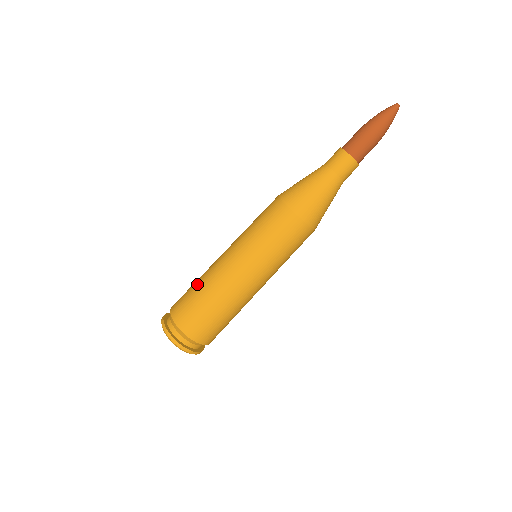
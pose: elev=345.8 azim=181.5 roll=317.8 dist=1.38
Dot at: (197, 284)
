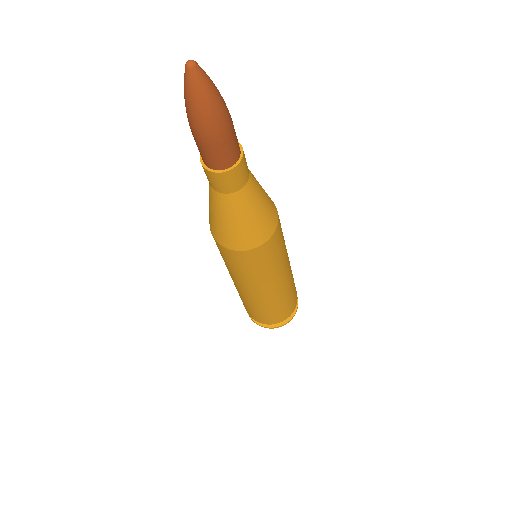
Dot at: occluded
